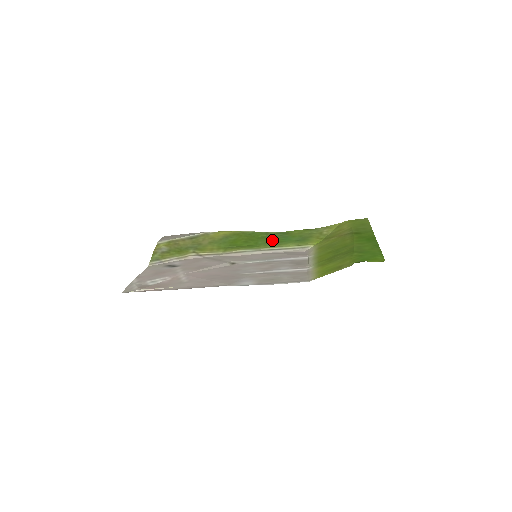
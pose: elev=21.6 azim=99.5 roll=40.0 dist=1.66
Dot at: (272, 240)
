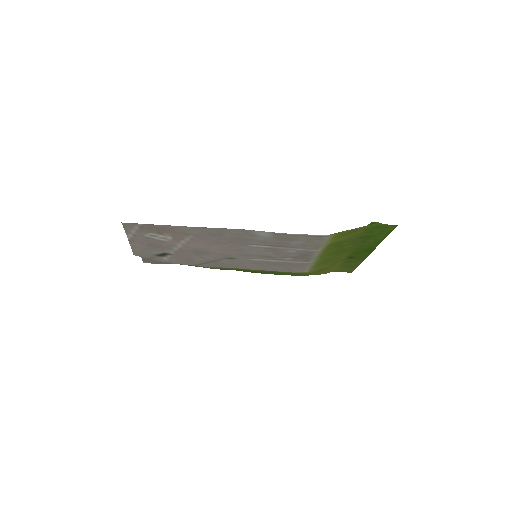
Dot at: (262, 272)
